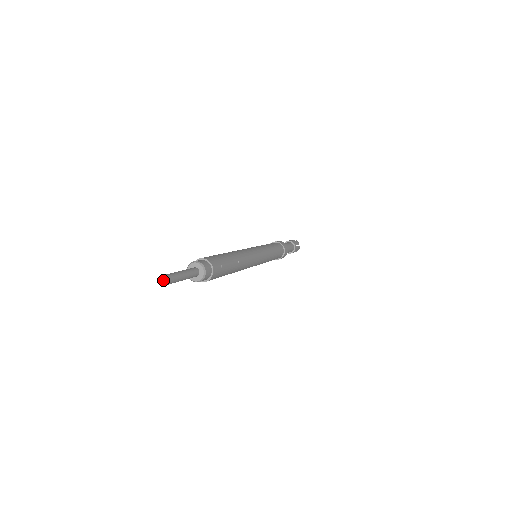
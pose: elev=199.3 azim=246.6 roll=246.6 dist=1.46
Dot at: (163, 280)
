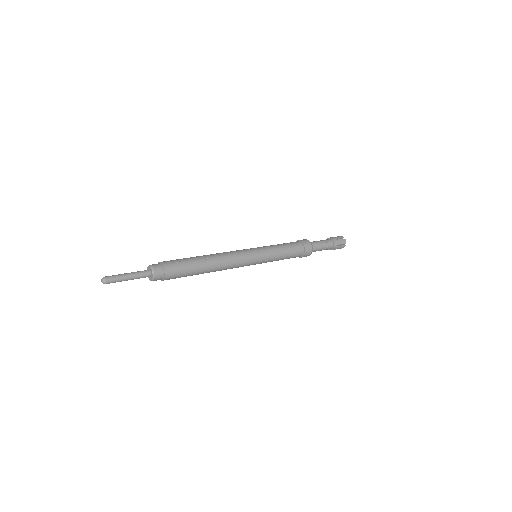
Dot at: (102, 279)
